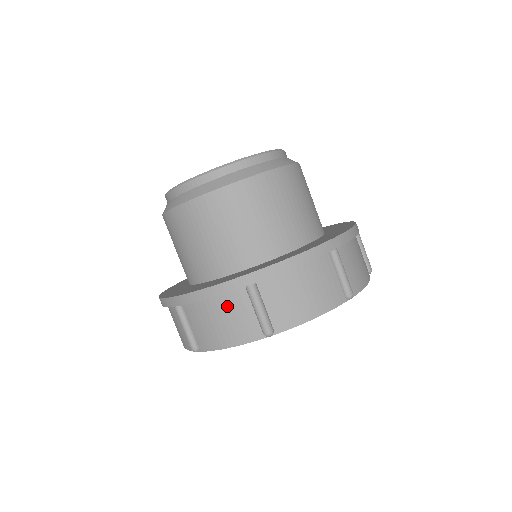
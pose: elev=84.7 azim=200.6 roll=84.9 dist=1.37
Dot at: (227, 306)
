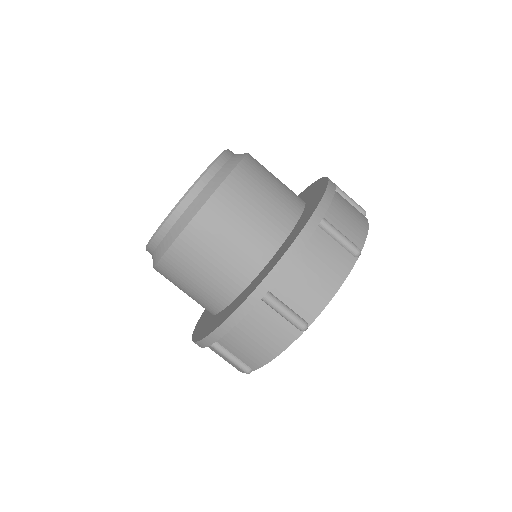
Dot at: (254, 323)
